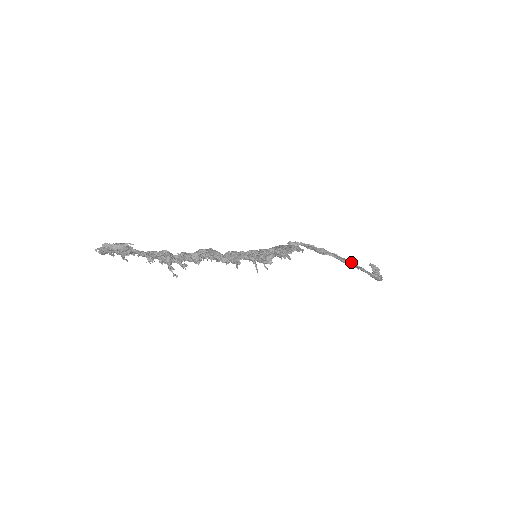
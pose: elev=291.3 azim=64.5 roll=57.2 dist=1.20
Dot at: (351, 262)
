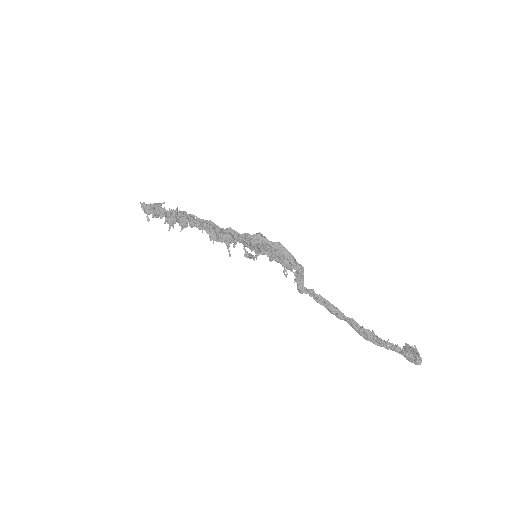
Dot at: (375, 335)
